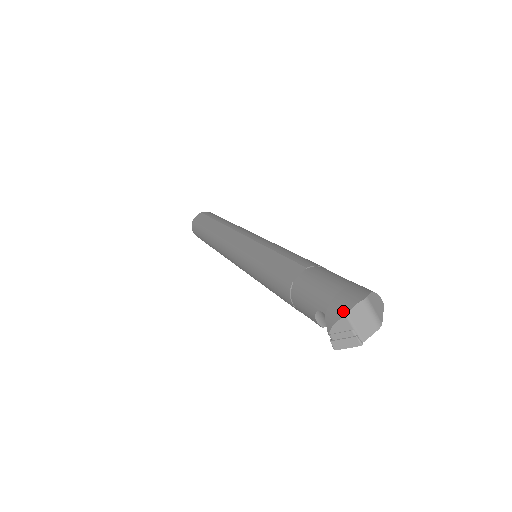
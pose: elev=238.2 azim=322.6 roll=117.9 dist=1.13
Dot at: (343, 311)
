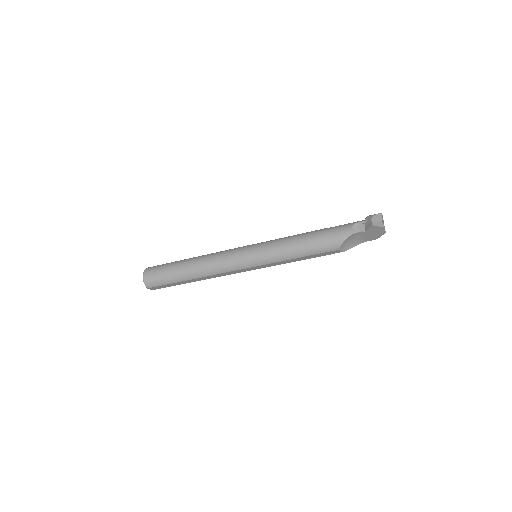
Dot at: (378, 213)
